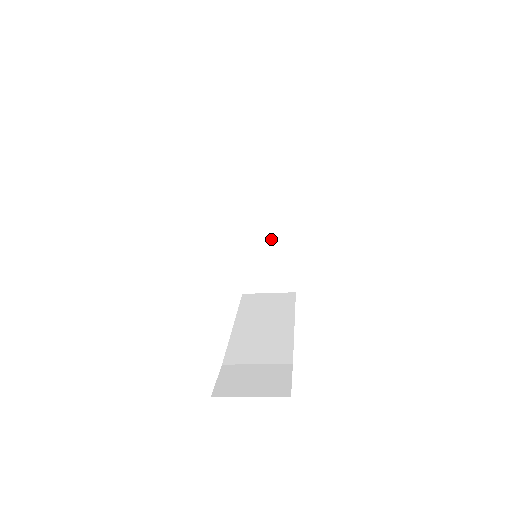
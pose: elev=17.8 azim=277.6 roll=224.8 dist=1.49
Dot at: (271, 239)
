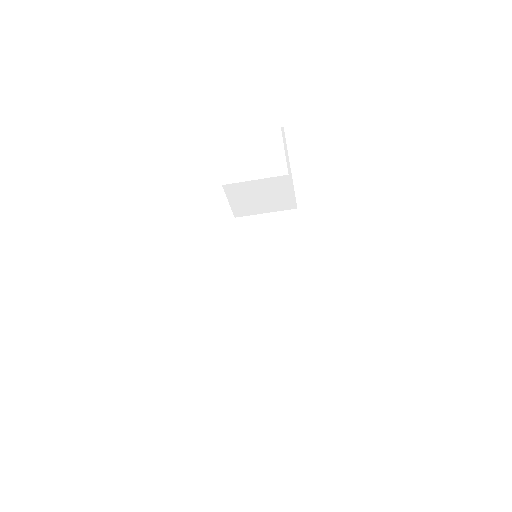
Dot at: (282, 316)
